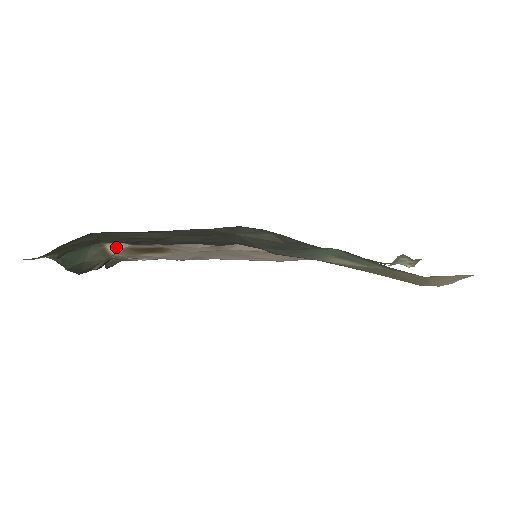
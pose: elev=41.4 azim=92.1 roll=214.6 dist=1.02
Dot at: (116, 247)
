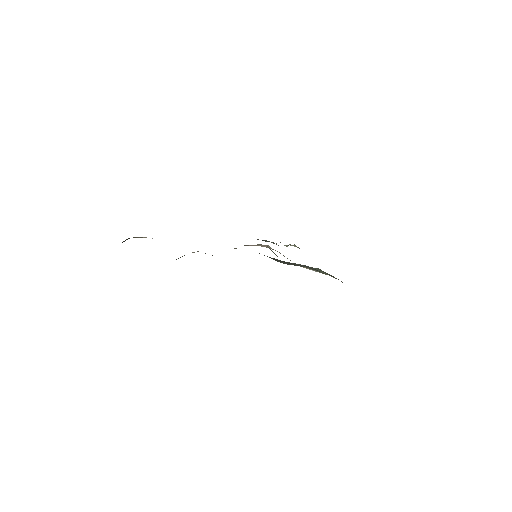
Dot at: occluded
